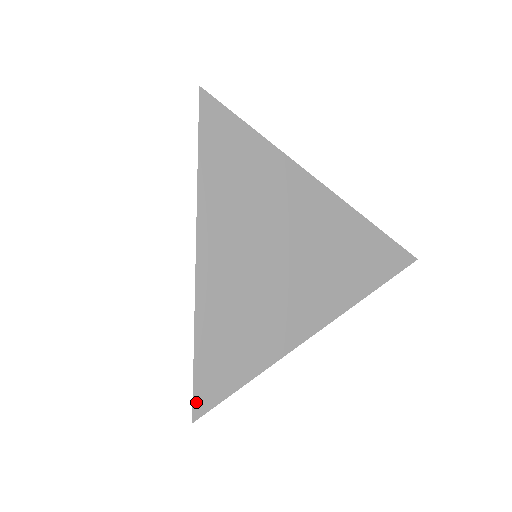
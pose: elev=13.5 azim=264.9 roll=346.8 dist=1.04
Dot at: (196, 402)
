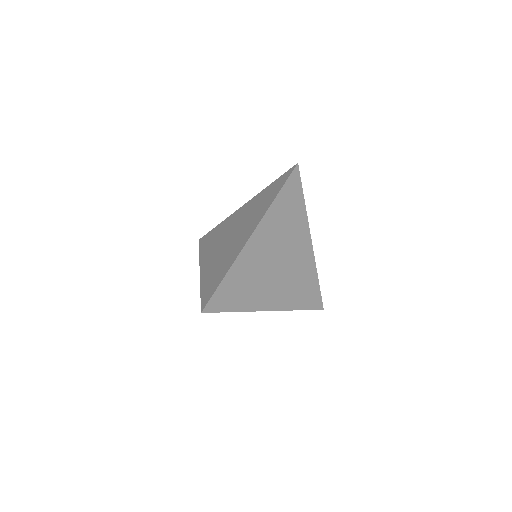
Dot at: (209, 304)
